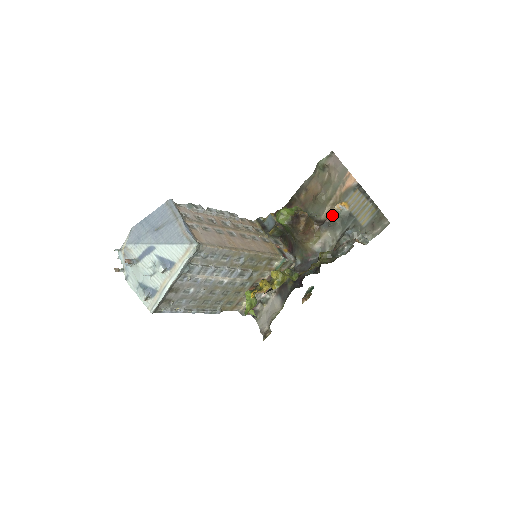
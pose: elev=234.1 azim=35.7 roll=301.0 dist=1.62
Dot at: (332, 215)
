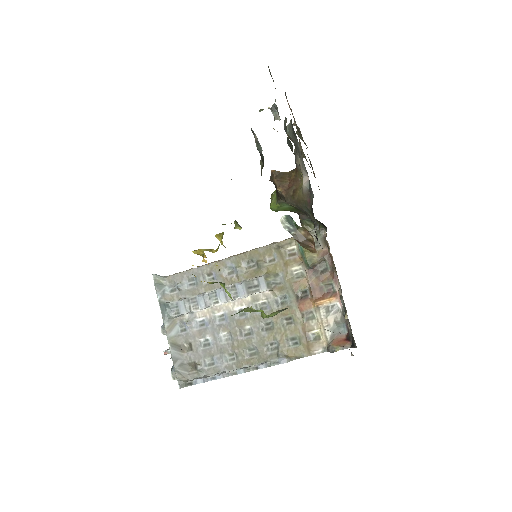
Dot at: occluded
